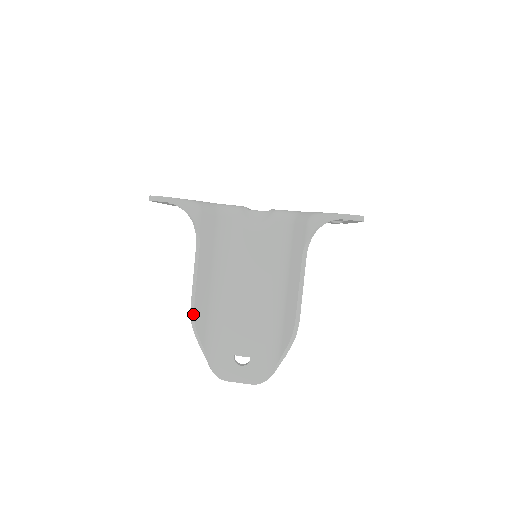
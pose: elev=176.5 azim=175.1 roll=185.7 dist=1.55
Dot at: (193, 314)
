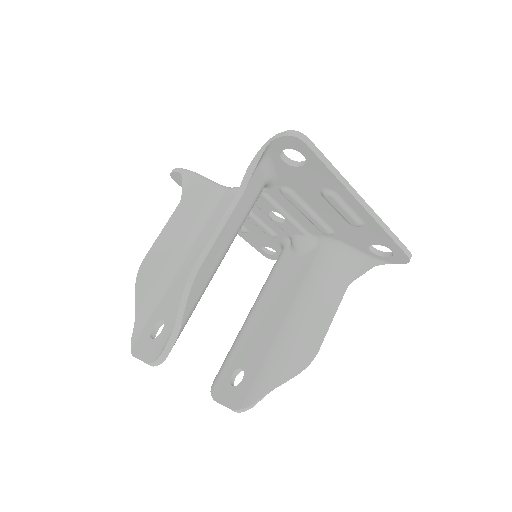
Dot at: (140, 265)
